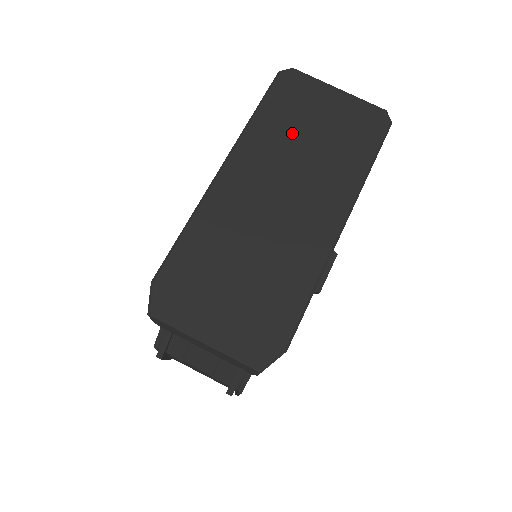
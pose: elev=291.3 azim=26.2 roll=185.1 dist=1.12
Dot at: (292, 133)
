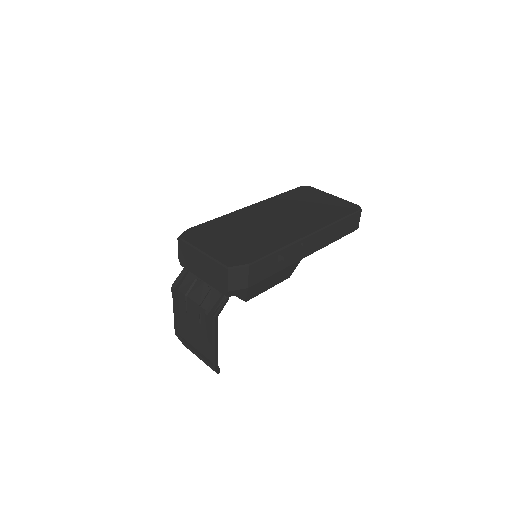
Dot at: (297, 202)
